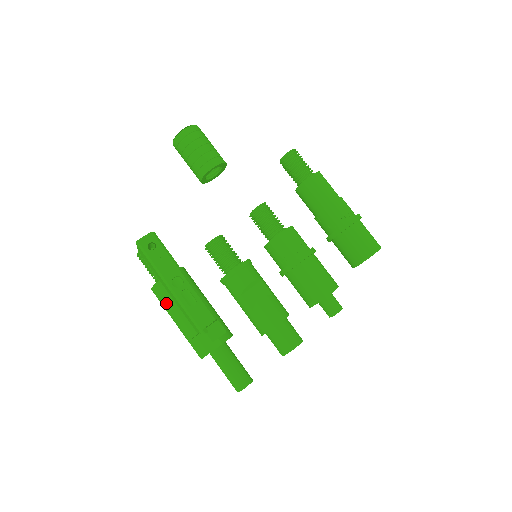
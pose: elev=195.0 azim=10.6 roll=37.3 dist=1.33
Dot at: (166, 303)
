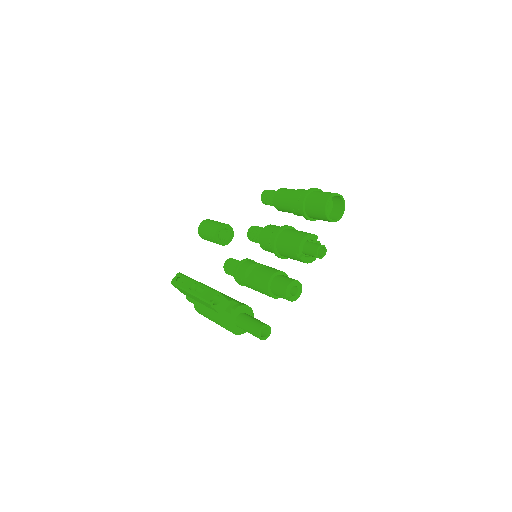
Dot at: (202, 311)
